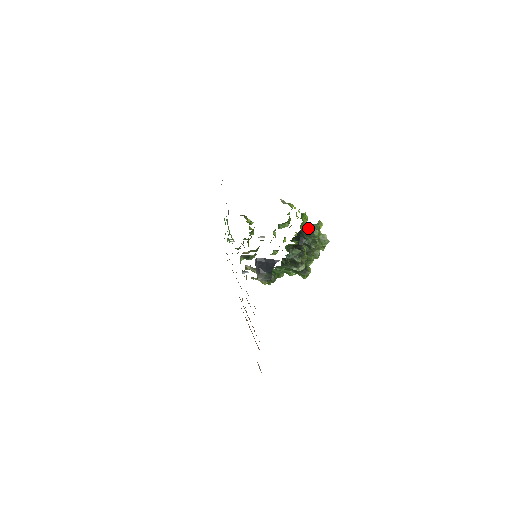
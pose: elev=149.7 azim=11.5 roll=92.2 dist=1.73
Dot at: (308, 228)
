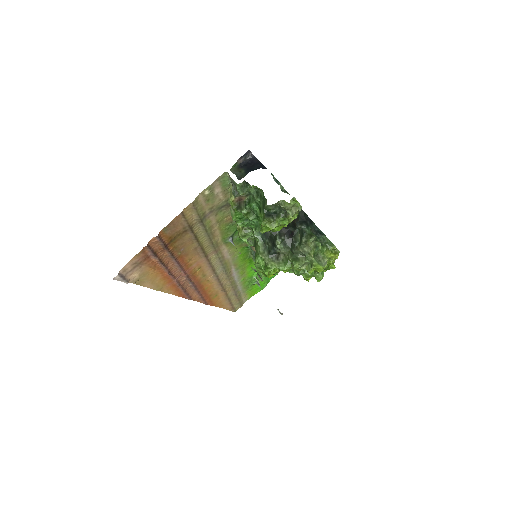
Dot at: (321, 232)
